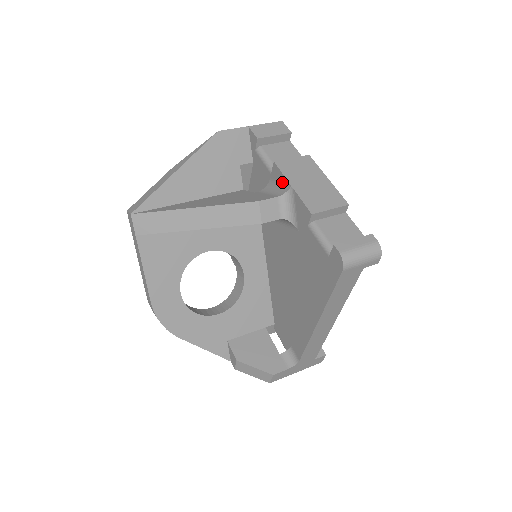
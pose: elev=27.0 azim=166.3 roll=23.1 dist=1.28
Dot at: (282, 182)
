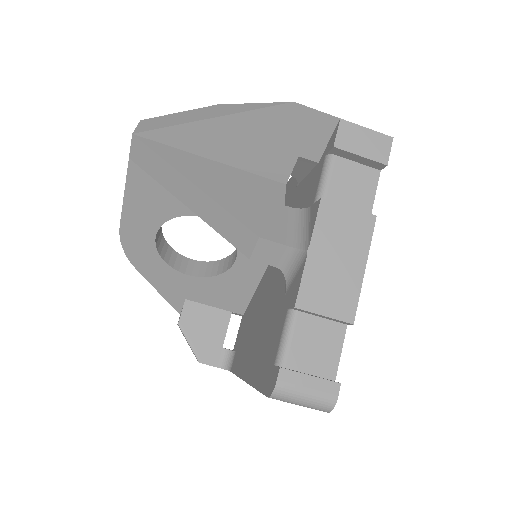
Dot at: (309, 230)
